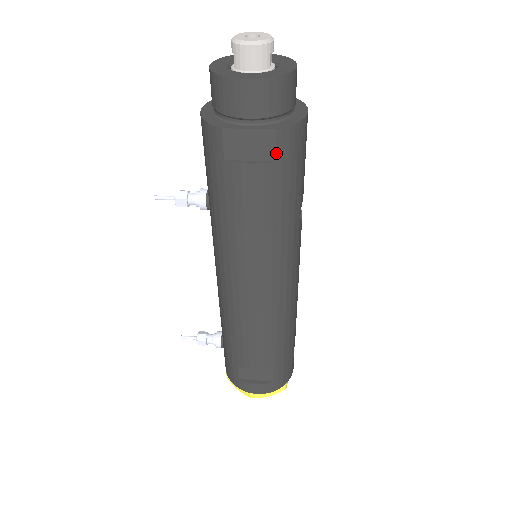
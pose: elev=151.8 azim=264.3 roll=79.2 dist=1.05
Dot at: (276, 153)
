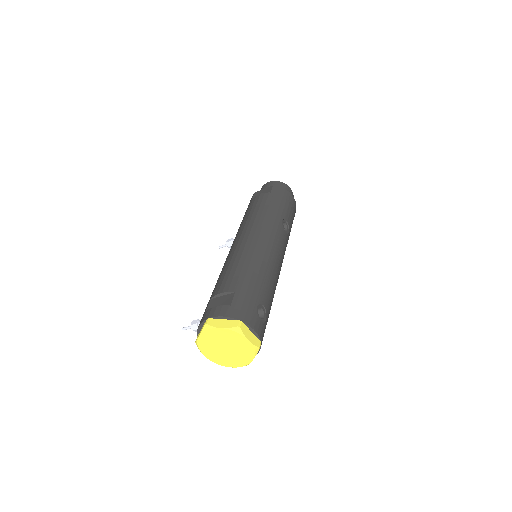
Dot at: (272, 191)
